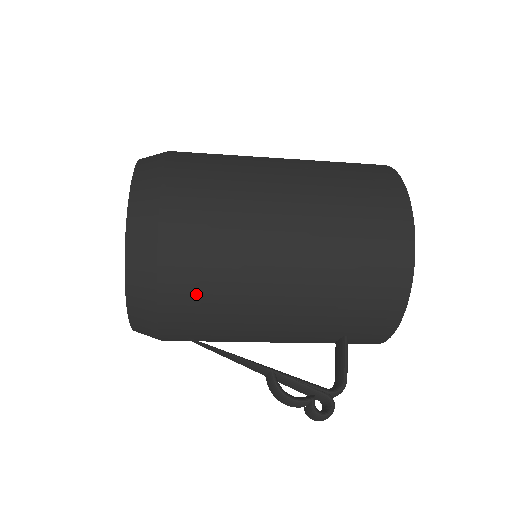
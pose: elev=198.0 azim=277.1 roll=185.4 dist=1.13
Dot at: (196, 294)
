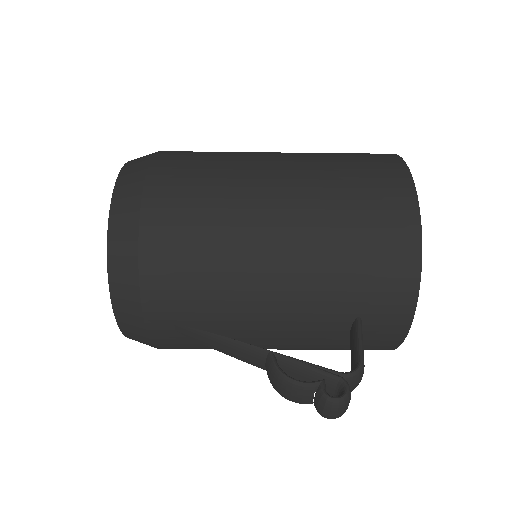
Dot at: (180, 257)
